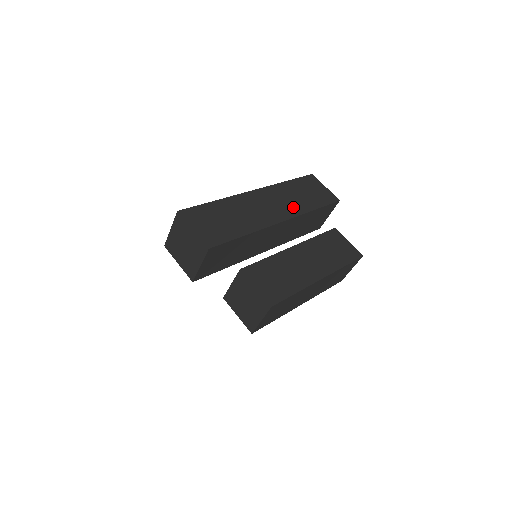
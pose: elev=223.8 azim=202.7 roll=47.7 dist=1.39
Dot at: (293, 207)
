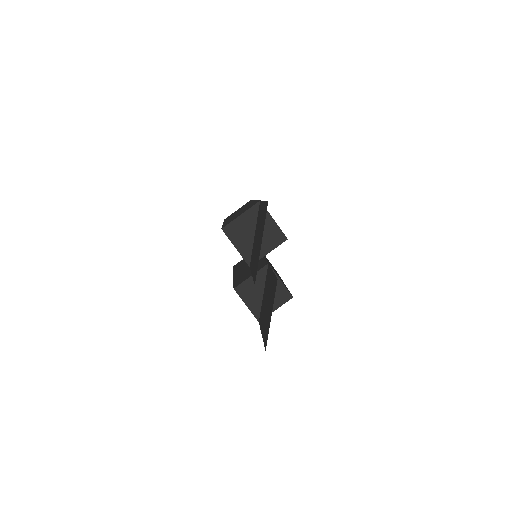
Dot at: occluded
